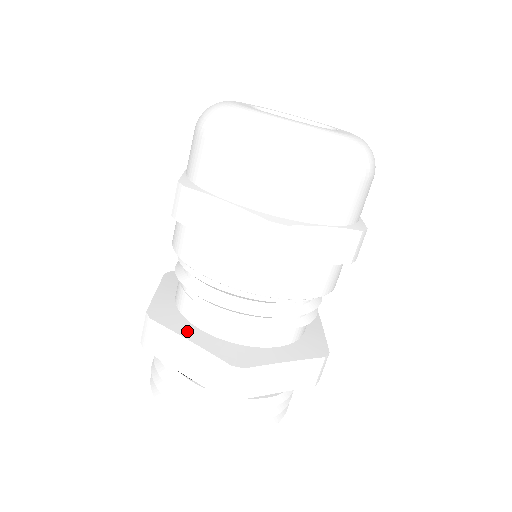
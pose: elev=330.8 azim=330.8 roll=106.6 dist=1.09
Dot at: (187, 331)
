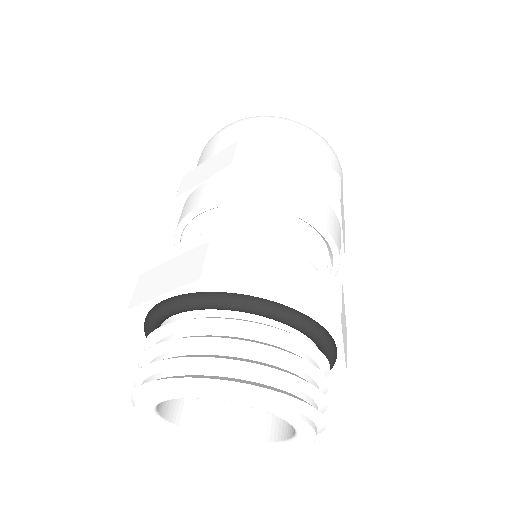
Dot at: occluded
